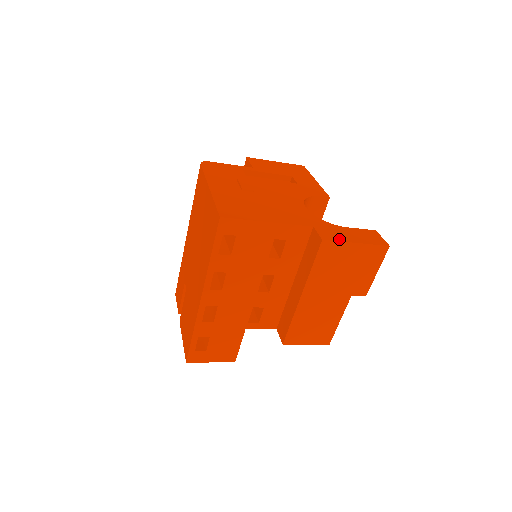
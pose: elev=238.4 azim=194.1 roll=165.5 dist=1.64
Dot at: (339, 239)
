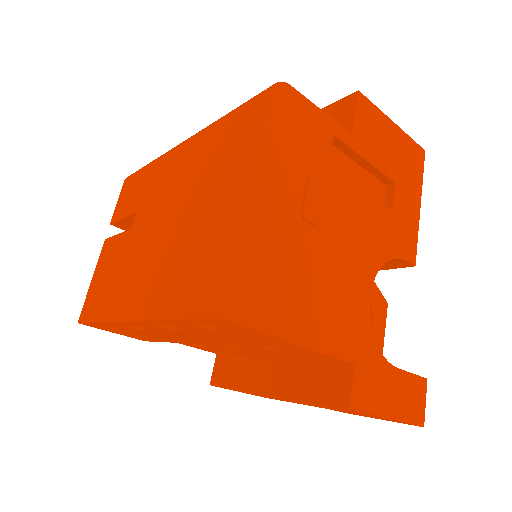
Dot at: (372, 407)
